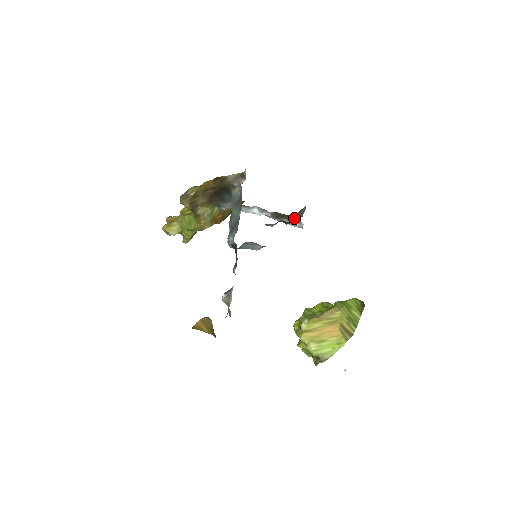
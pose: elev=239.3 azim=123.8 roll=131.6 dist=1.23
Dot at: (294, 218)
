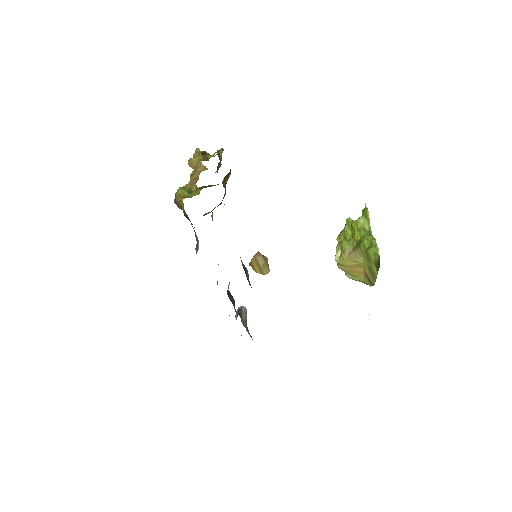
Dot at: occluded
